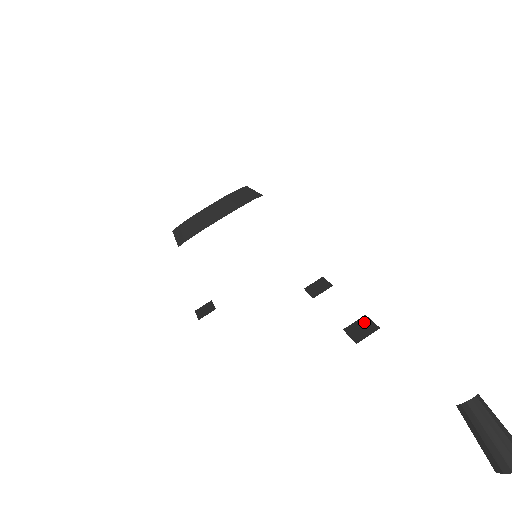
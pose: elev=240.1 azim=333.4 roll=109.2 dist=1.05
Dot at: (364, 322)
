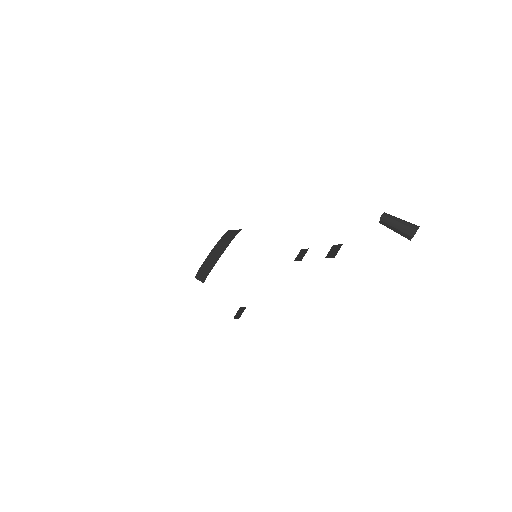
Dot at: (334, 248)
